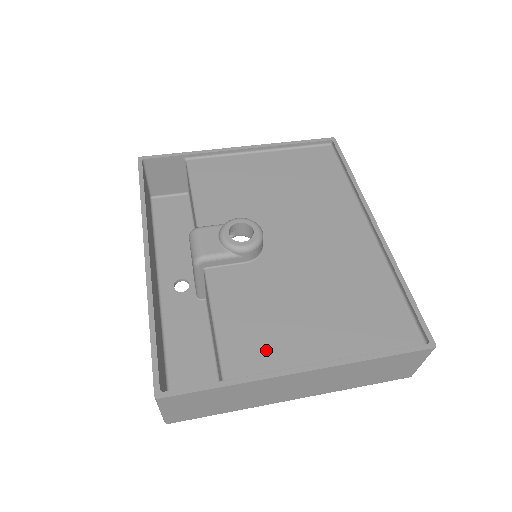
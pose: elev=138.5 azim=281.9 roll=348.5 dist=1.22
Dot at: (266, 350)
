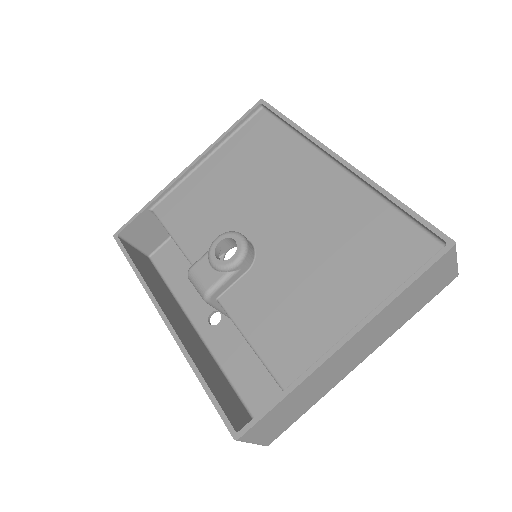
Dot at: (305, 341)
